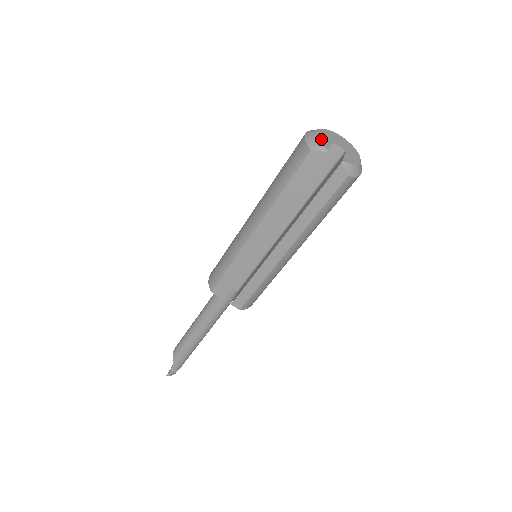
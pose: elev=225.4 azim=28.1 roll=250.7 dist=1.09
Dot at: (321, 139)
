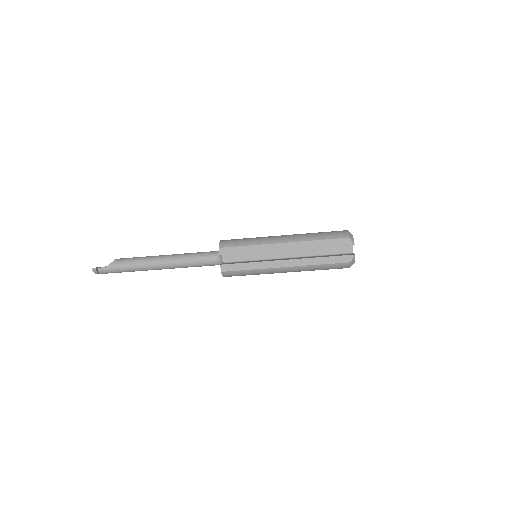
Dot at: (353, 238)
